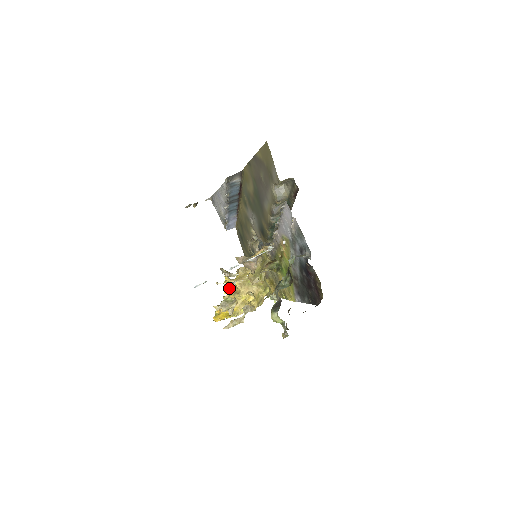
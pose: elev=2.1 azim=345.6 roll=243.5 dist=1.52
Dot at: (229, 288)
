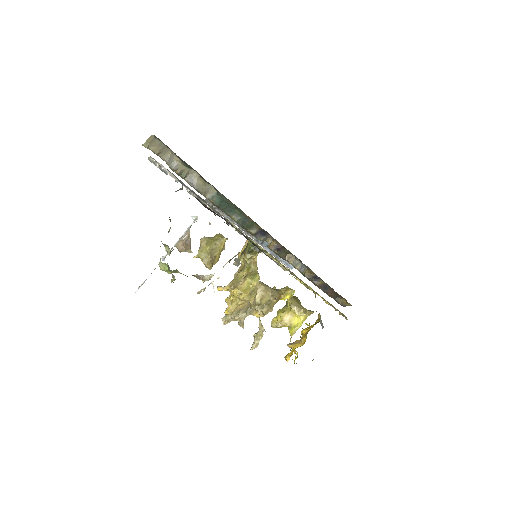
Dot at: occluded
